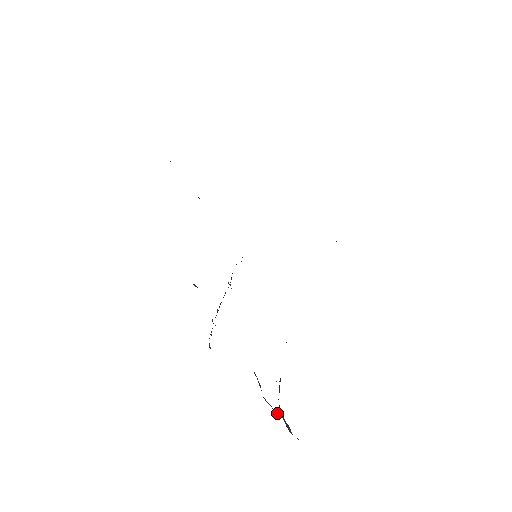
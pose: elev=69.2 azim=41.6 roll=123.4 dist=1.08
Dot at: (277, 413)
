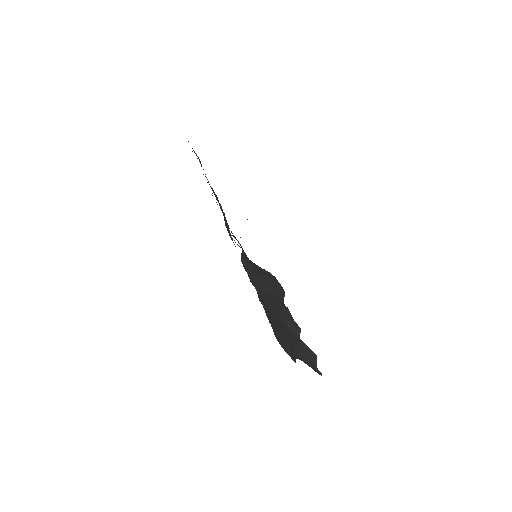
Dot at: occluded
